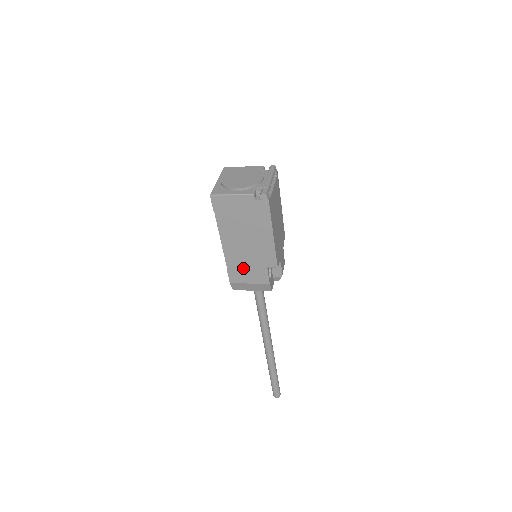
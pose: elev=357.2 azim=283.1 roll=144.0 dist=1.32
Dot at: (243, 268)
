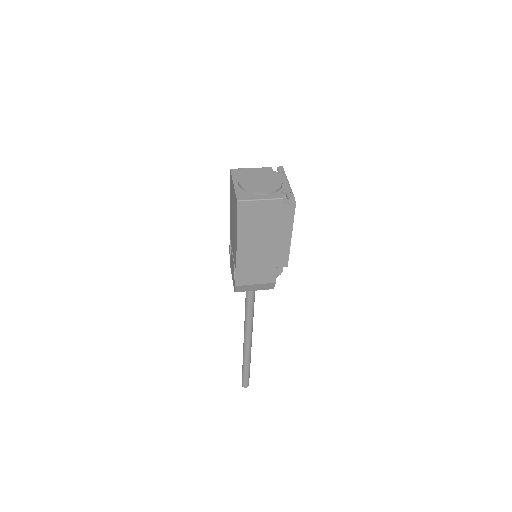
Dot at: (253, 270)
